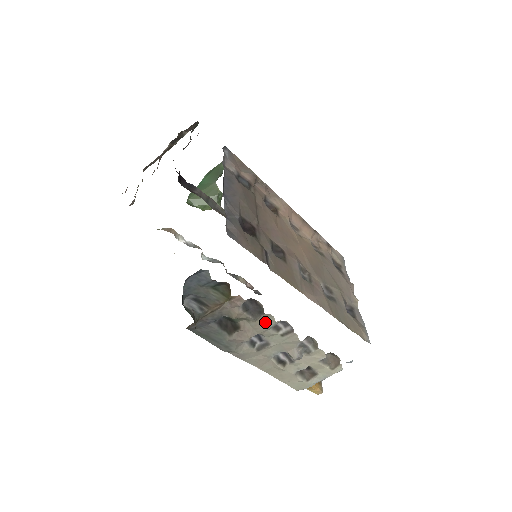
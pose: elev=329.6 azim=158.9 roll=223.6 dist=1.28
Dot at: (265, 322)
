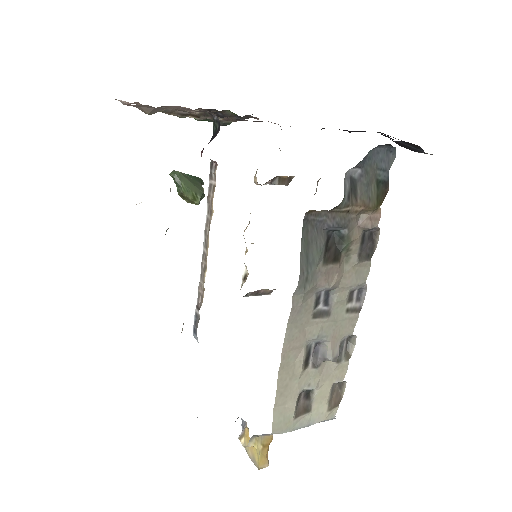
Dot at: (358, 274)
